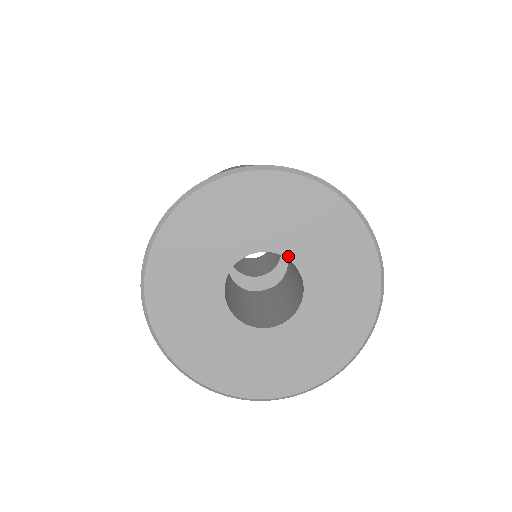
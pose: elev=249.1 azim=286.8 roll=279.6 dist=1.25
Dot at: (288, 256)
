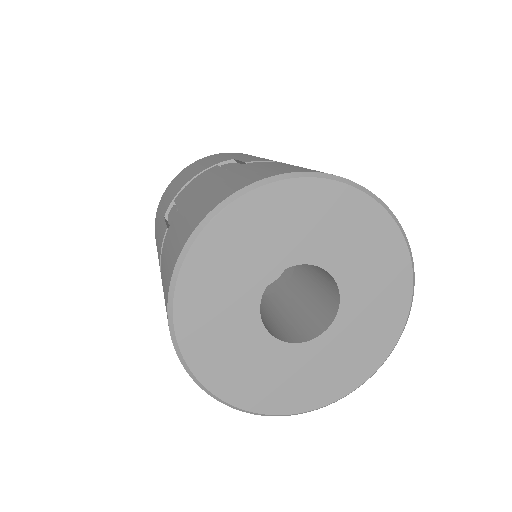
Dot at: (333, 273)
